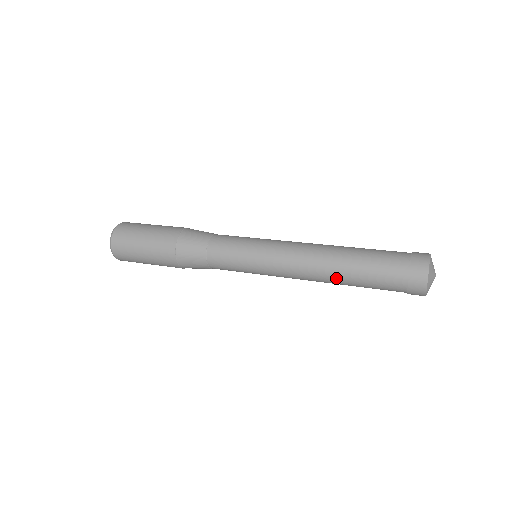
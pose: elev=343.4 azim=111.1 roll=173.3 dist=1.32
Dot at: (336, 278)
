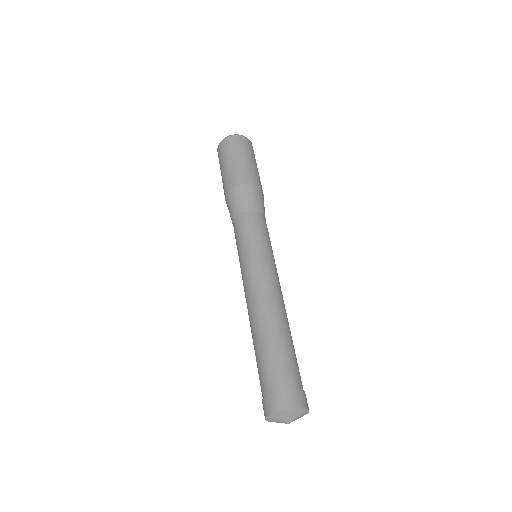
Dot at: occluded
